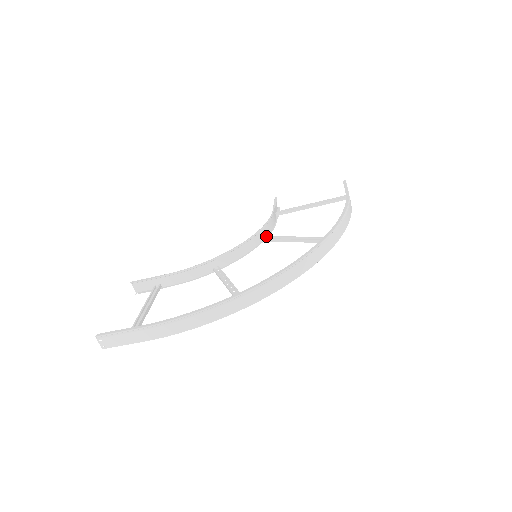
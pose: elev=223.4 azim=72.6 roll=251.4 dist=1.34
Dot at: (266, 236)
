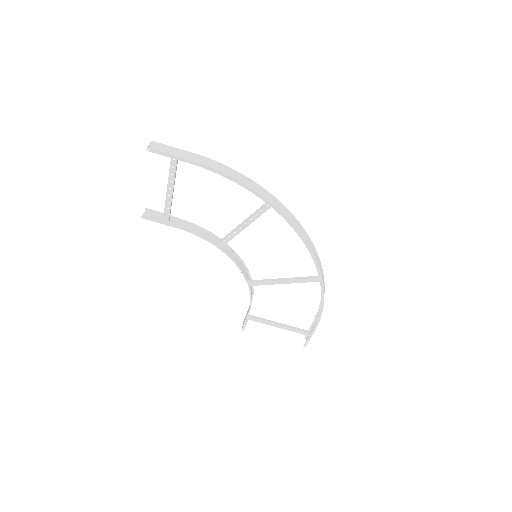
Dot at: (253, 283)
